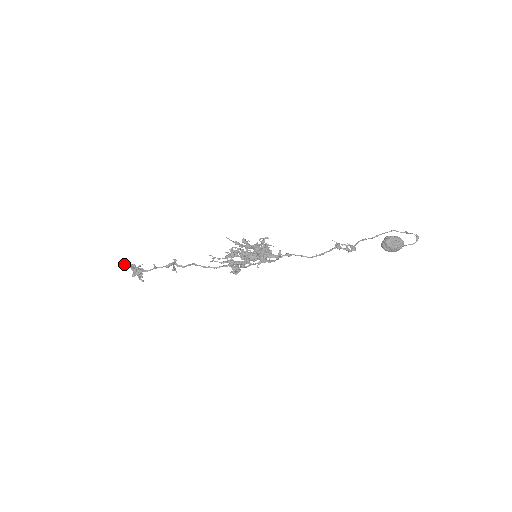
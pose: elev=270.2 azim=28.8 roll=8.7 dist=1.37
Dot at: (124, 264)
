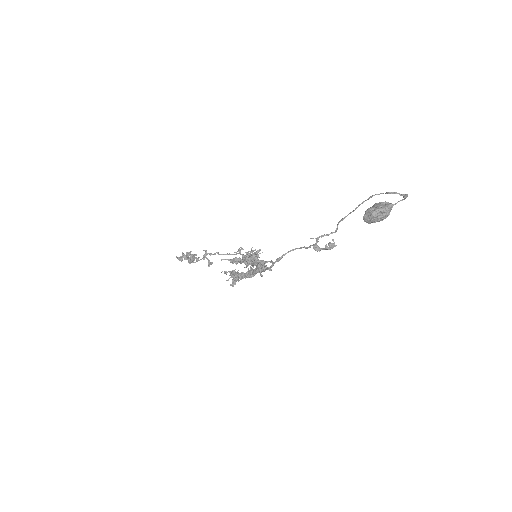
Dot at: (177, 258)
